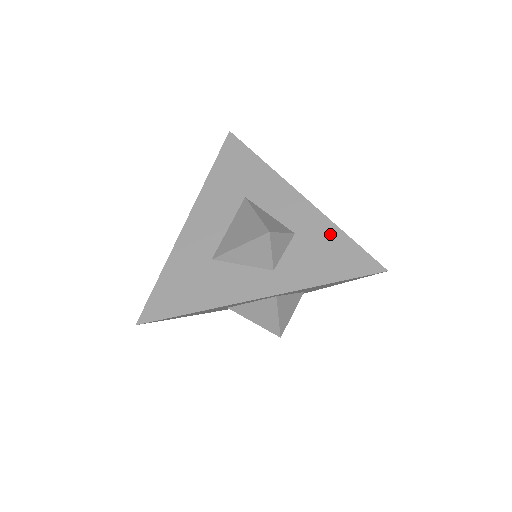
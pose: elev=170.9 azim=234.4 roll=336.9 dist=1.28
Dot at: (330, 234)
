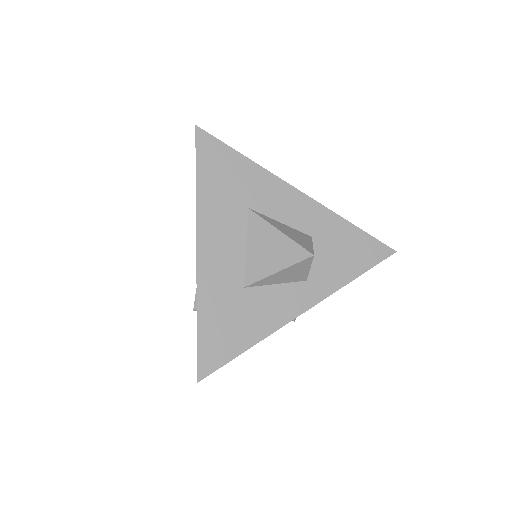
Dot at: (342, 229)
